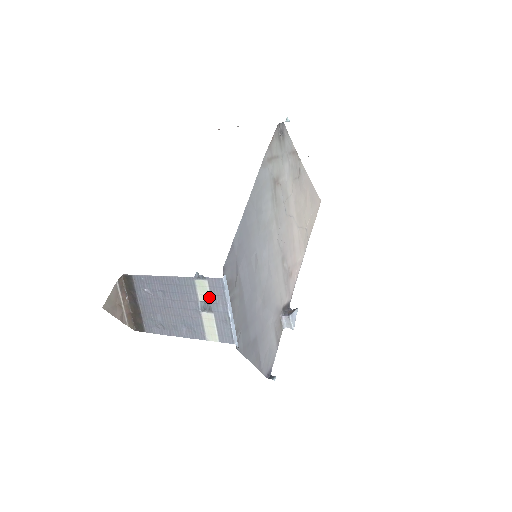
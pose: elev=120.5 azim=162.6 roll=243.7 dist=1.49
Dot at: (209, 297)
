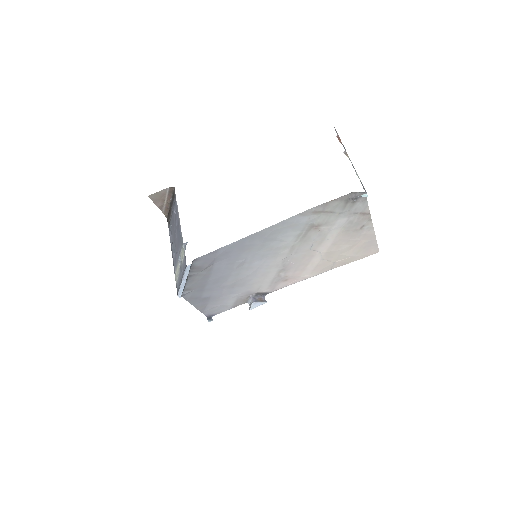
Dot at: (182, 262)
